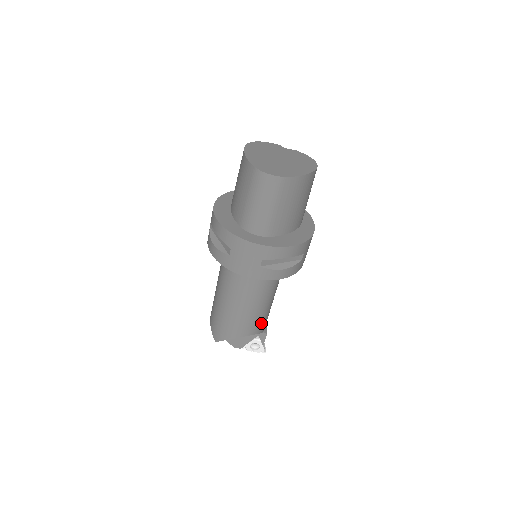
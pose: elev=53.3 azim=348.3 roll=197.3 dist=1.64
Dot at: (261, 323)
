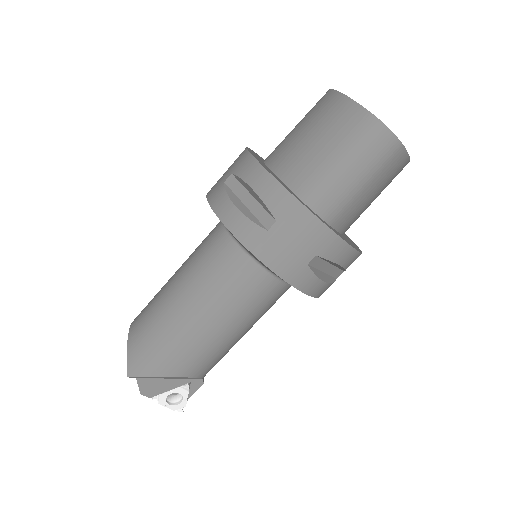
Dot at: (217, 362)
